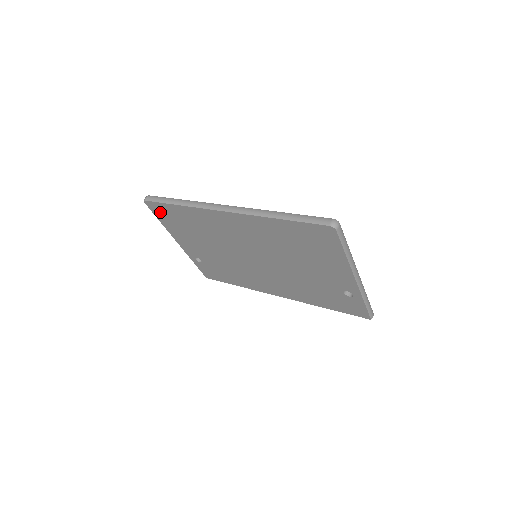
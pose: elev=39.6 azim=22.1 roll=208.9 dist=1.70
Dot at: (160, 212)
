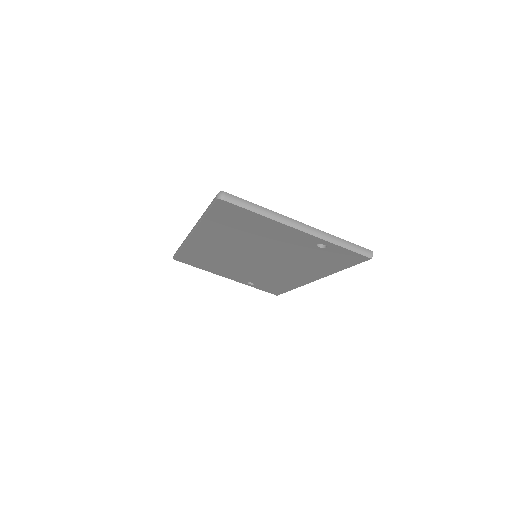
Dot at: (188, 261)
